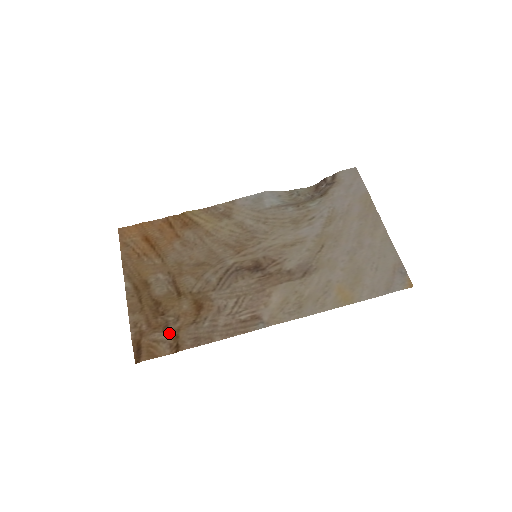
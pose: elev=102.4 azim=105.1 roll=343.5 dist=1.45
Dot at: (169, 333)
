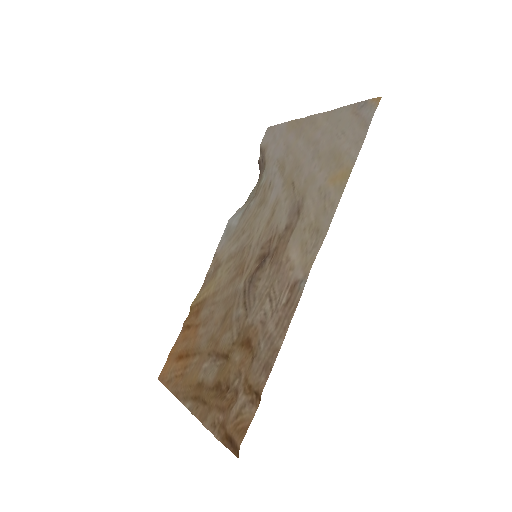
Dot at: (241, 394)
